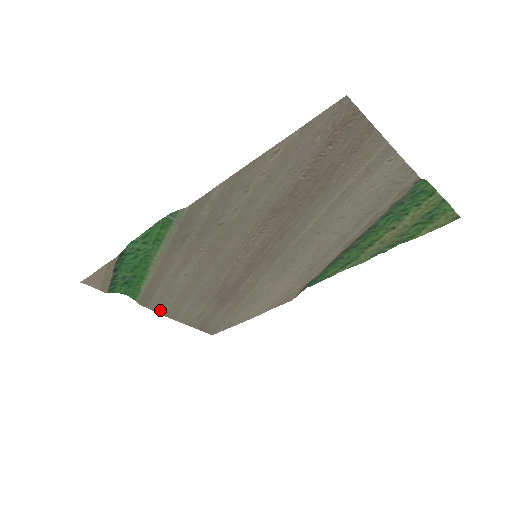
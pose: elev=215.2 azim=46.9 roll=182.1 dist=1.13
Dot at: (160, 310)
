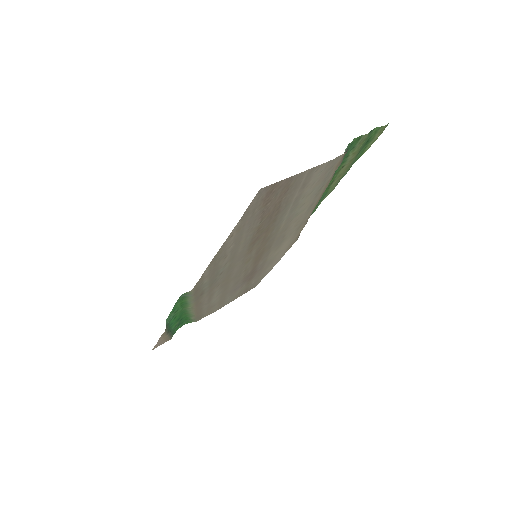
Dot at: (212, 312)
